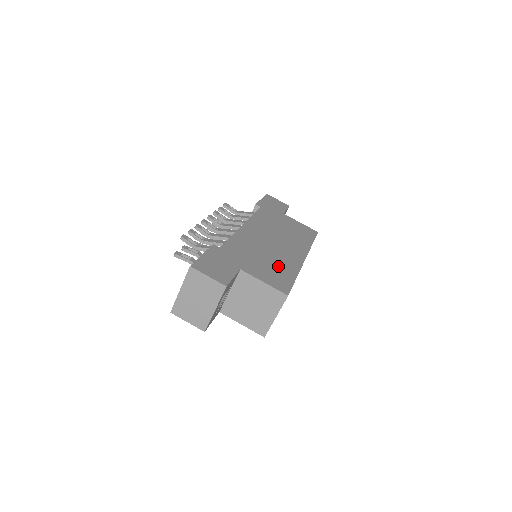
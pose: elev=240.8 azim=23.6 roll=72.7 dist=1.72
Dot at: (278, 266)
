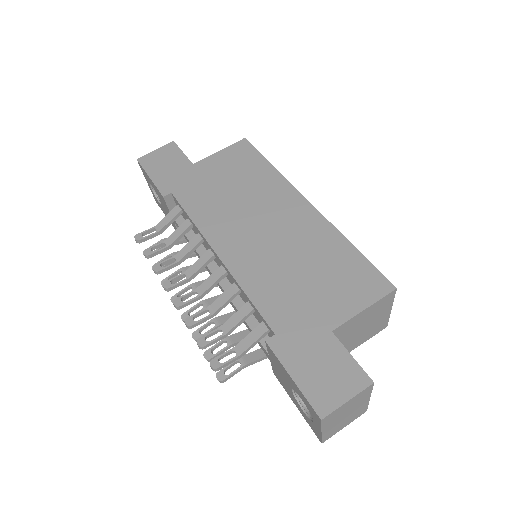
Dot at: (326, 260)
